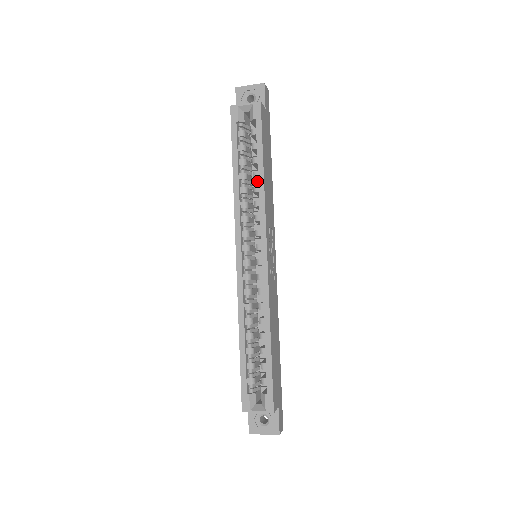
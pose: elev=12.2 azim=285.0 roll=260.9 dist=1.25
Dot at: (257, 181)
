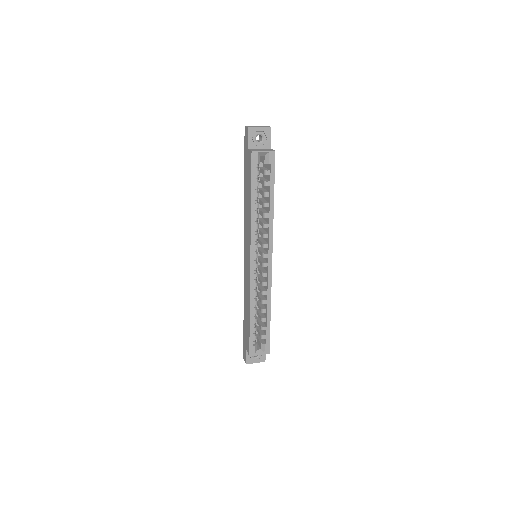
Dot at: (261, 204)
